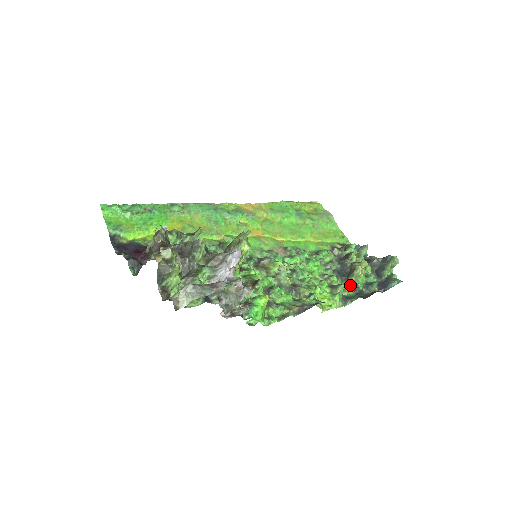
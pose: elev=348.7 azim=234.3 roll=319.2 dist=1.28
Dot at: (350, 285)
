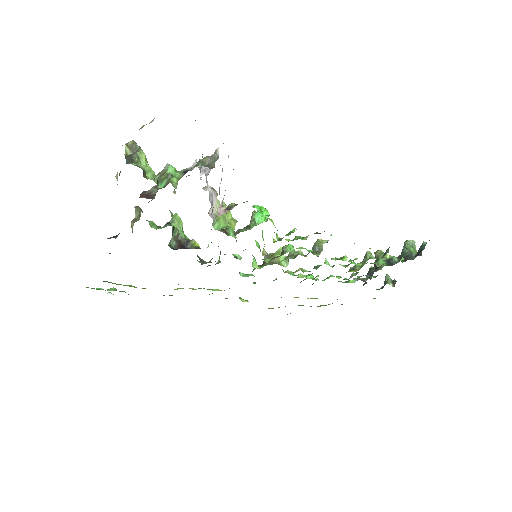
Dot at: (384, 265)
